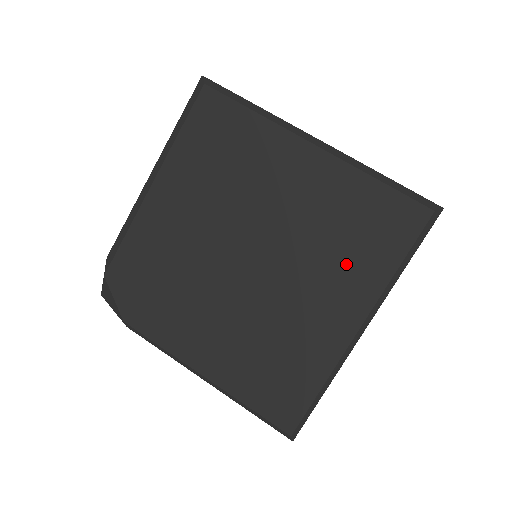
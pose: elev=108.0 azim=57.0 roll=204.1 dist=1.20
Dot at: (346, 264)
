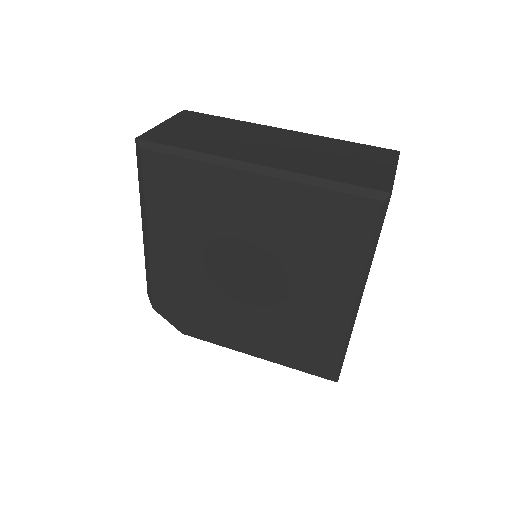
Dot at: (324, 261)
